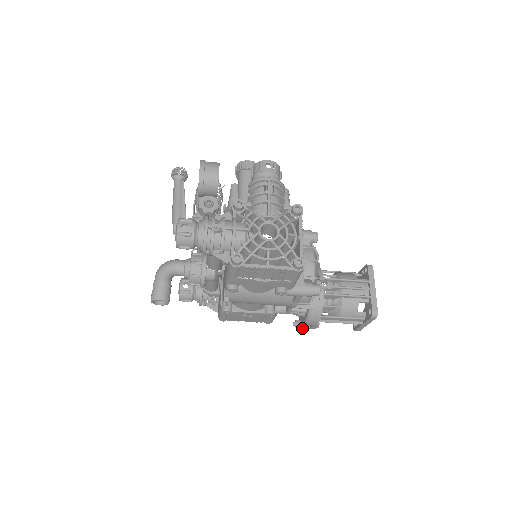
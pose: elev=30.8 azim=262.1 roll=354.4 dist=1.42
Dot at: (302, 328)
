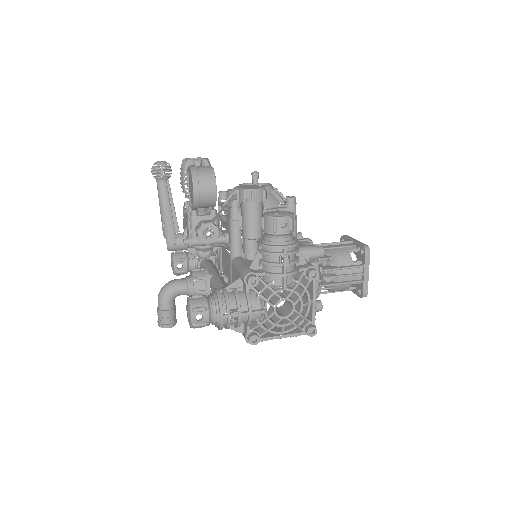
Dot at: occluded
